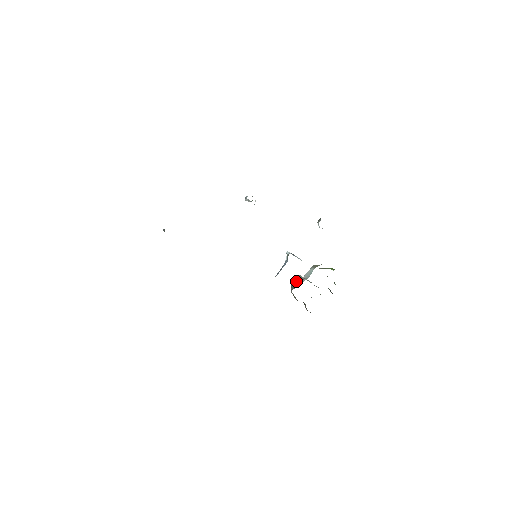
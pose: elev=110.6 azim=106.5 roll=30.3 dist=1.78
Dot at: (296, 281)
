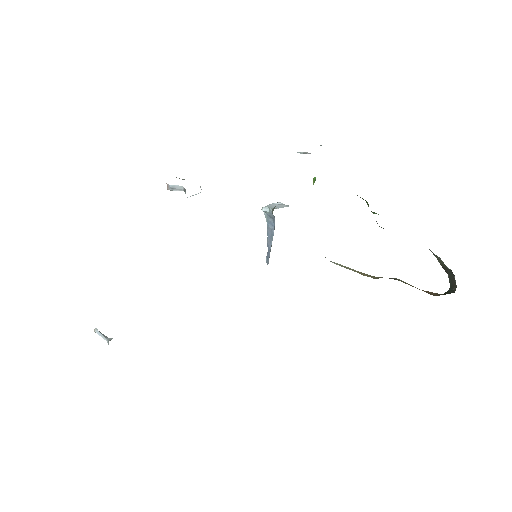
Dot at: occluded
